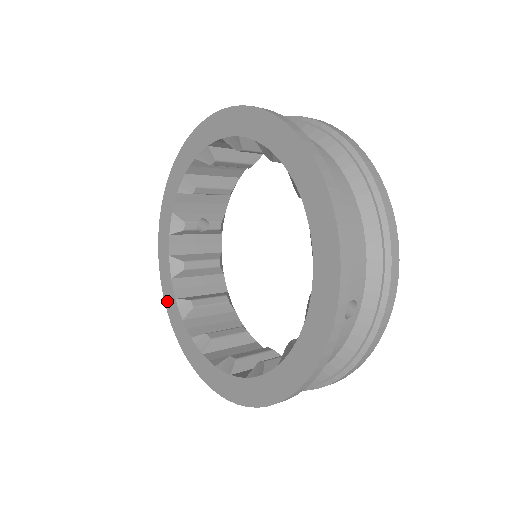
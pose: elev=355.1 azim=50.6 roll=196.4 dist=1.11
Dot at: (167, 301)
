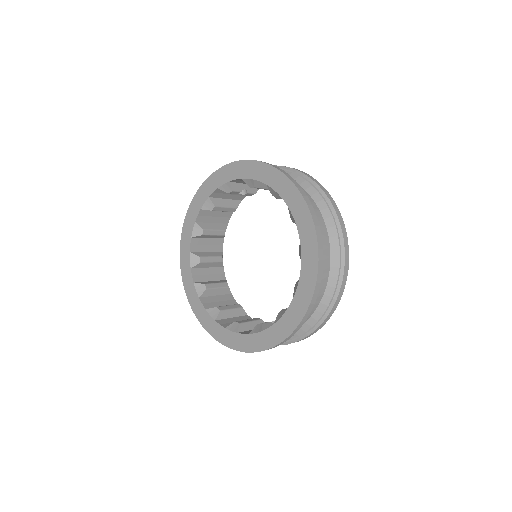
Dot at: (189, 214)
